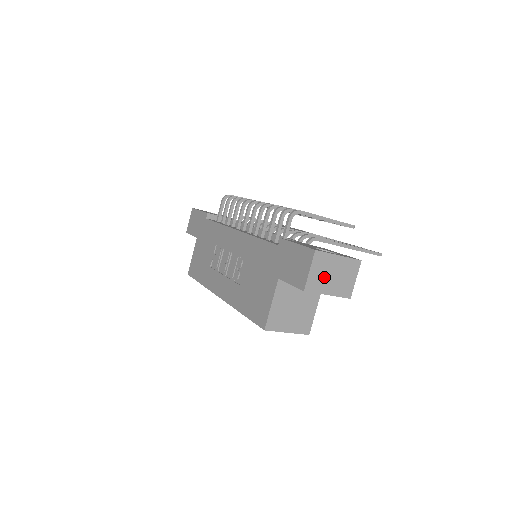
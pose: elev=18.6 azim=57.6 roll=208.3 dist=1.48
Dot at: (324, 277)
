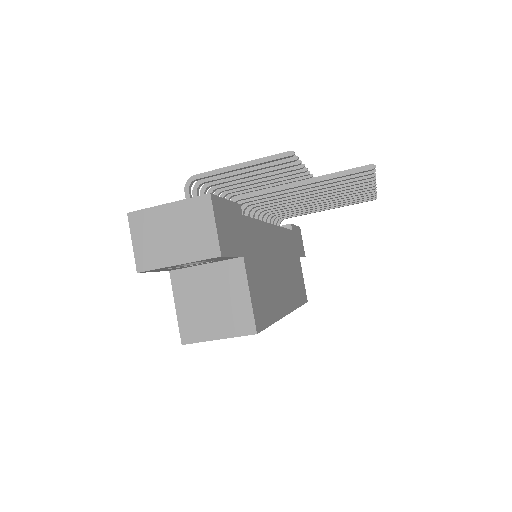
Dot at: (159, 242)
